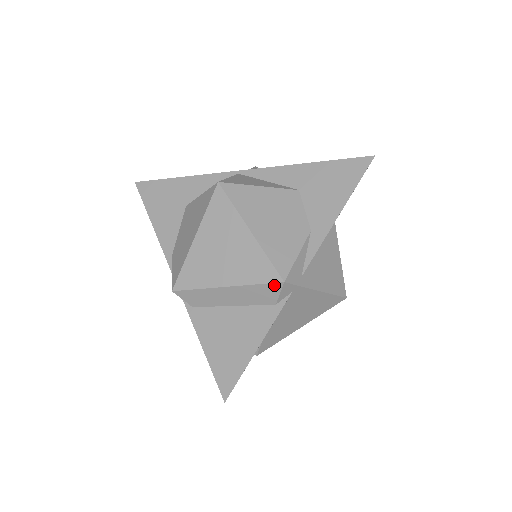
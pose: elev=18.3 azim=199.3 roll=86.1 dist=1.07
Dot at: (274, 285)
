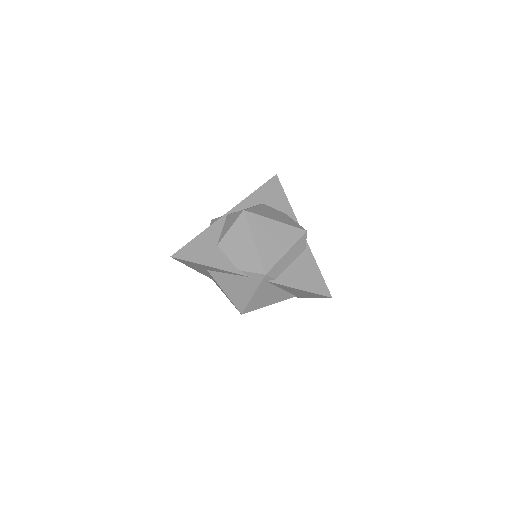
Dot at: (304, 236)
